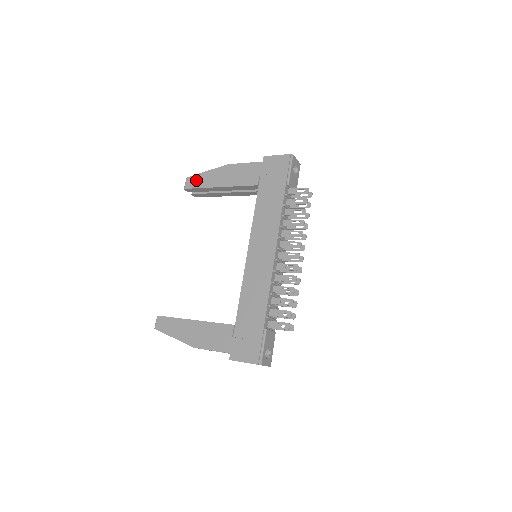
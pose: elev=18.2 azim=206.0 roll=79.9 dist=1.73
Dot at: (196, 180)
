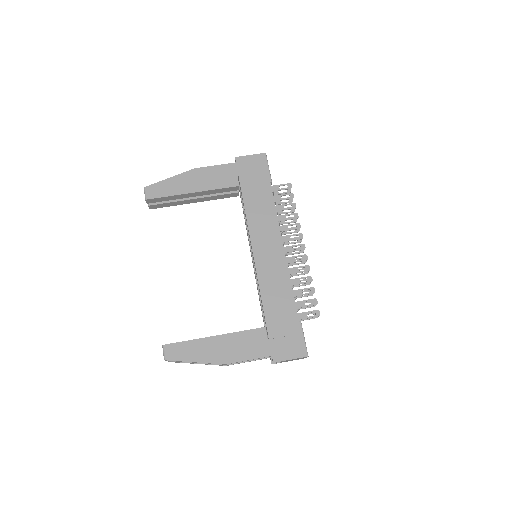
Dot at: (159, 188)
